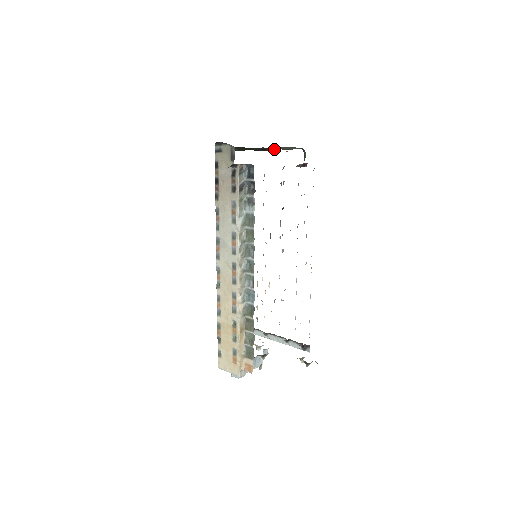
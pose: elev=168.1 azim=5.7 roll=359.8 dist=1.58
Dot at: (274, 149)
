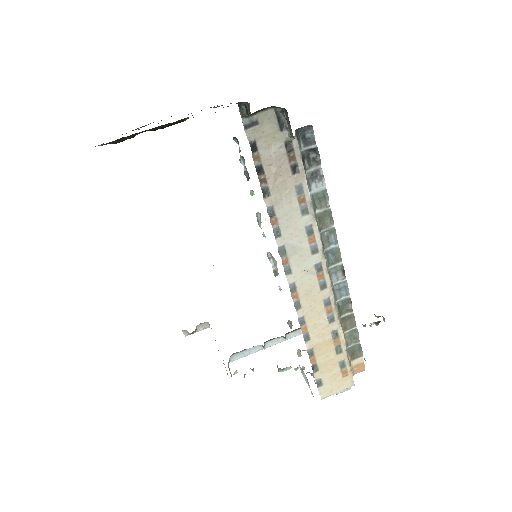
Dot at: (186, 118)
